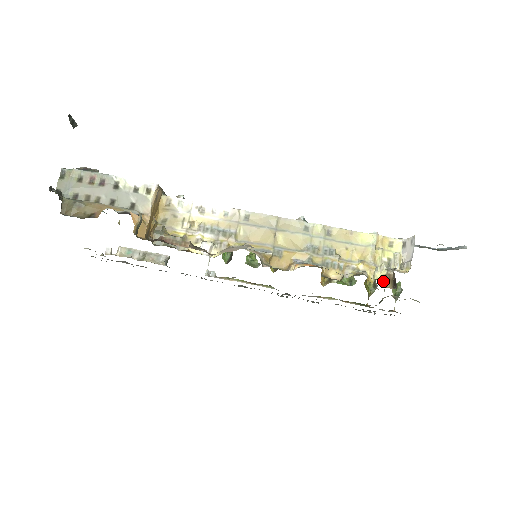
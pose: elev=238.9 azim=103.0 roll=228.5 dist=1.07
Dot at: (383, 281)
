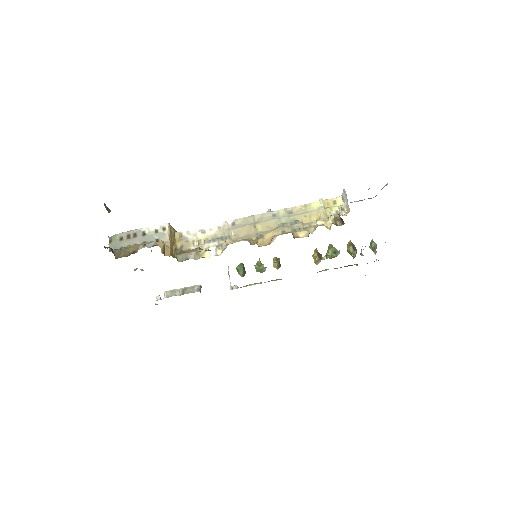
Dot at: (334, 223)
